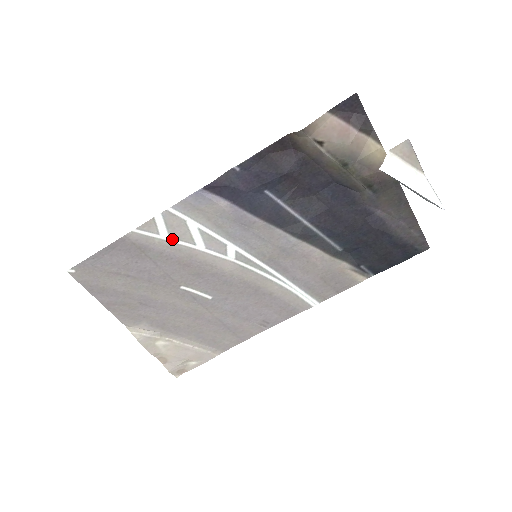
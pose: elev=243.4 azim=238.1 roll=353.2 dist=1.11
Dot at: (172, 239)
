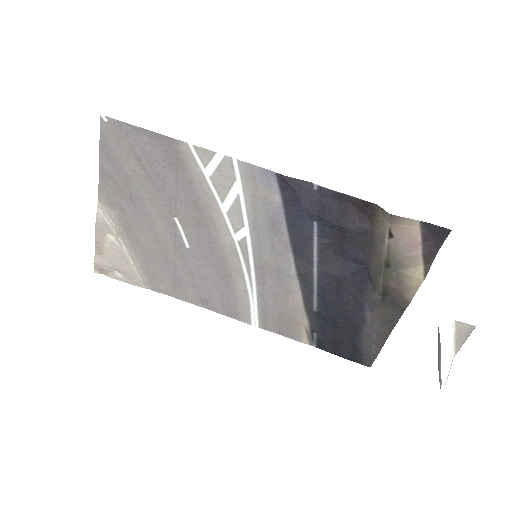
Dot at: (210, 181)
